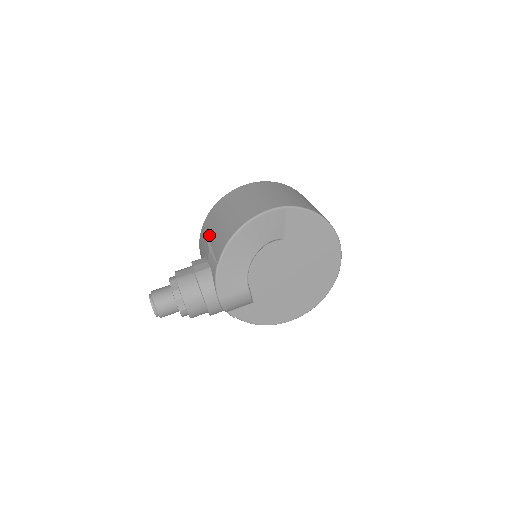
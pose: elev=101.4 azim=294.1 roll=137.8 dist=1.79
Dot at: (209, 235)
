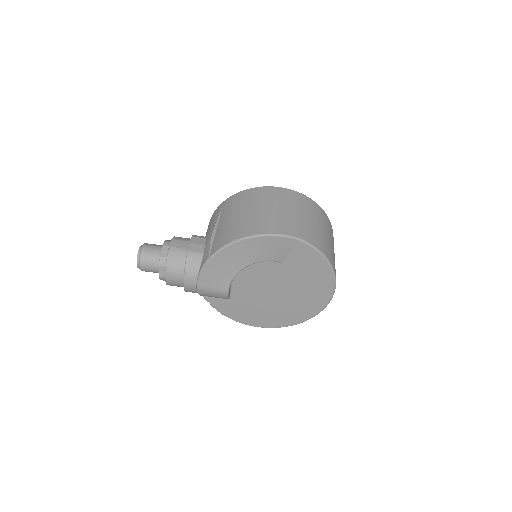
Dot at: (220, 220)
